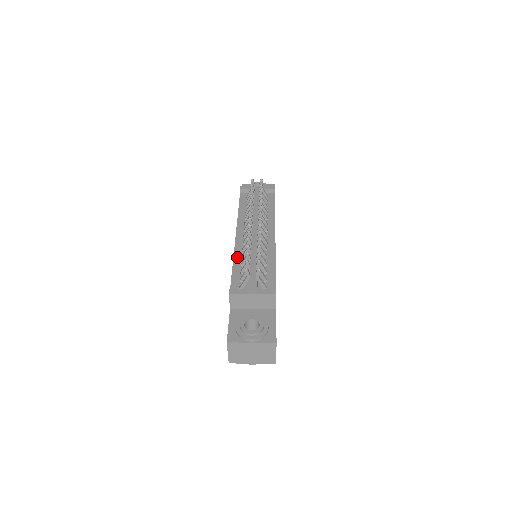
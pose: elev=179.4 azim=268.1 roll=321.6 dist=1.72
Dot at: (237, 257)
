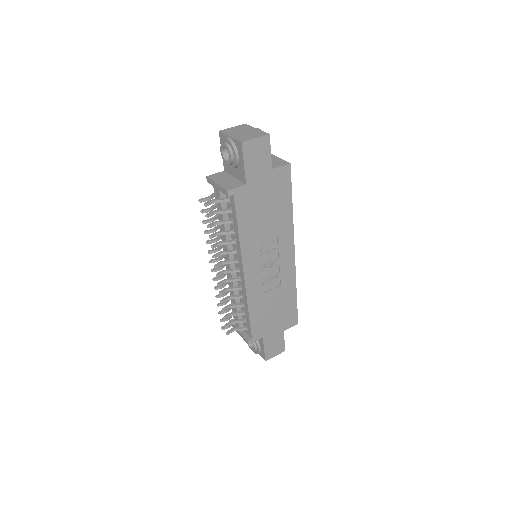
Dot at: (229, 285)
